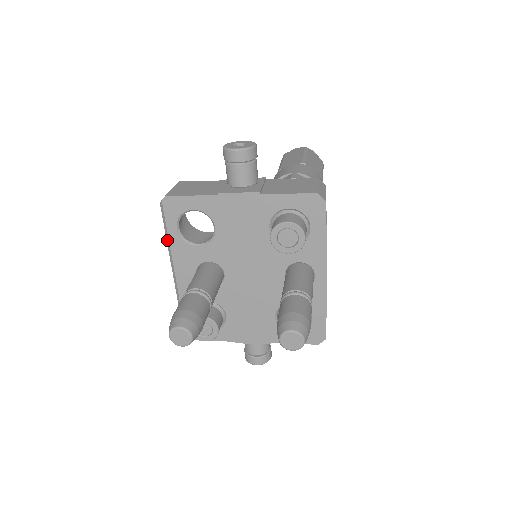
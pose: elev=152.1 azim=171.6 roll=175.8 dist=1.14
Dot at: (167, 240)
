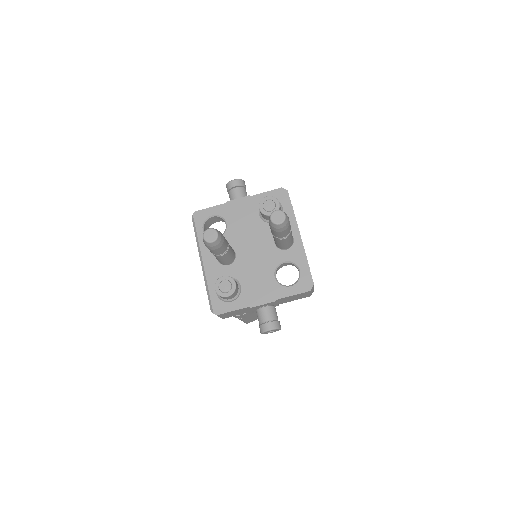
Dot at: (197, 240)
